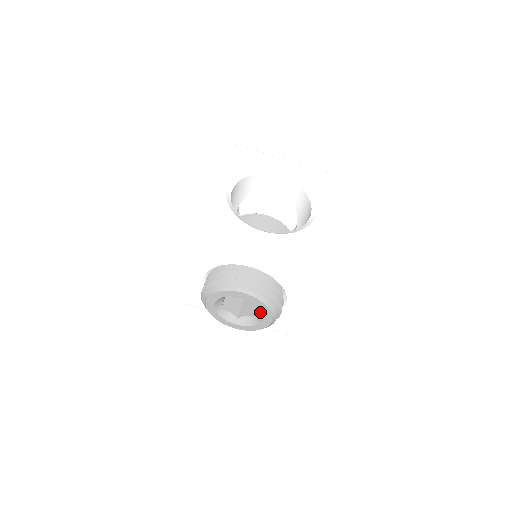
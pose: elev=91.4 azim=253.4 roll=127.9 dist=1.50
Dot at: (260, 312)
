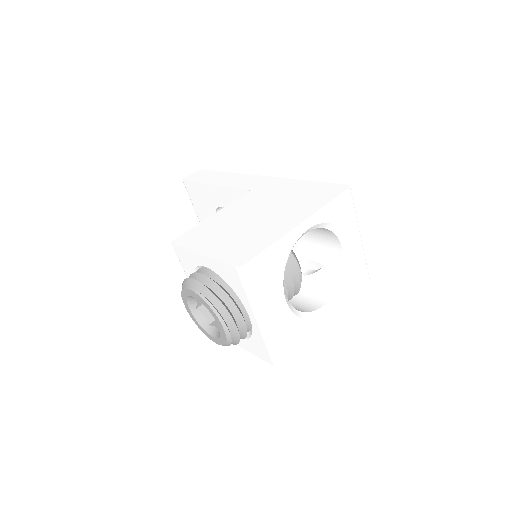
Dot at: (216, 332)
